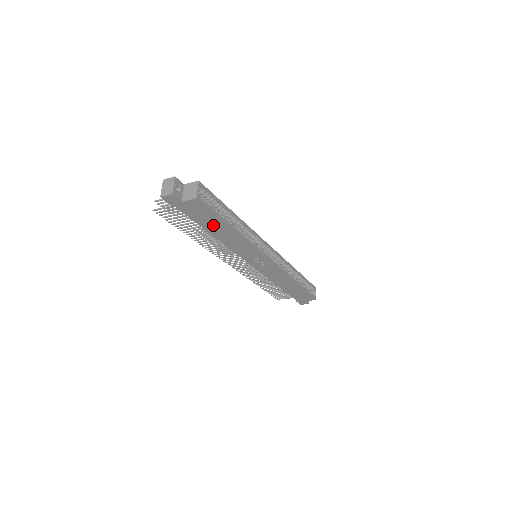
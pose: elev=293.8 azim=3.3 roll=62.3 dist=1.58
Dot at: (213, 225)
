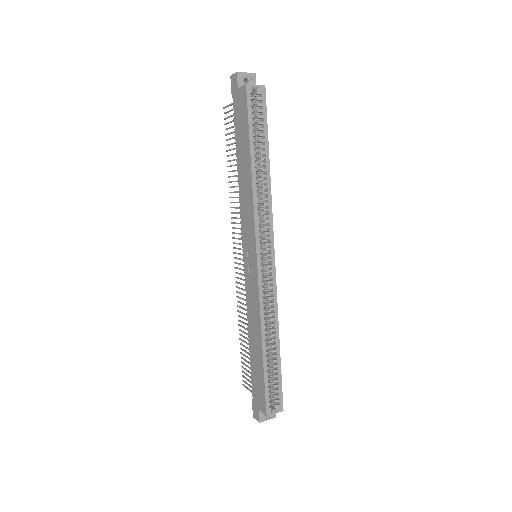
Dot at: (243, 146)
